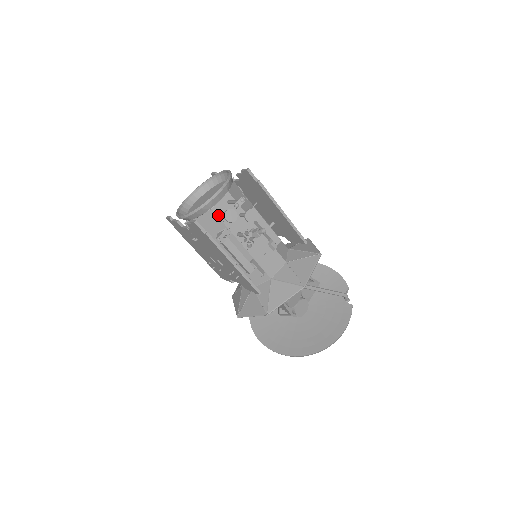
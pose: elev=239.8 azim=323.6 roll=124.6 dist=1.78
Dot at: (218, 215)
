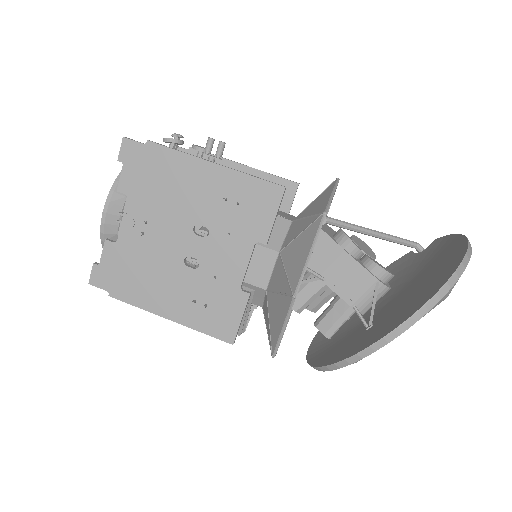
Dot at: occluded
